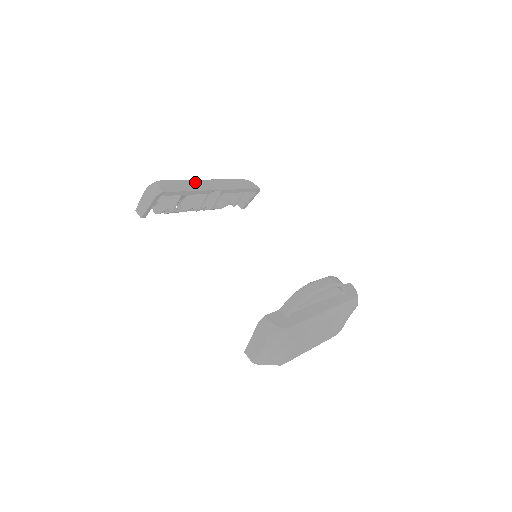
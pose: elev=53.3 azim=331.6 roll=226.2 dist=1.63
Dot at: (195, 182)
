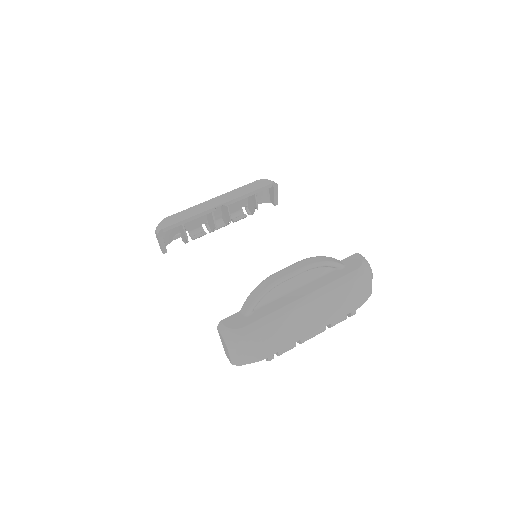
Dot at: (198, 206)
